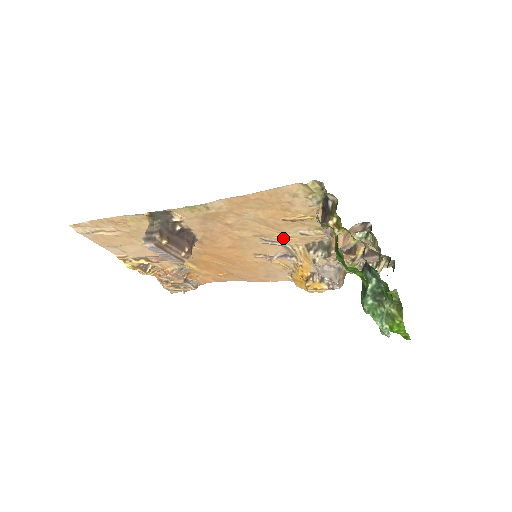
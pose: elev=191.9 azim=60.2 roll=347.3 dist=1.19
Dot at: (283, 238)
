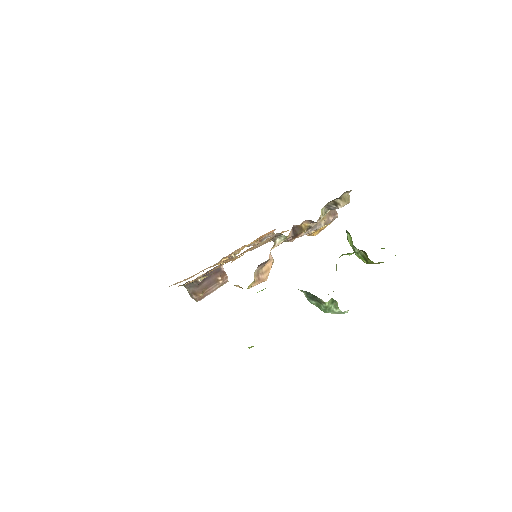
Dot at: occluded
